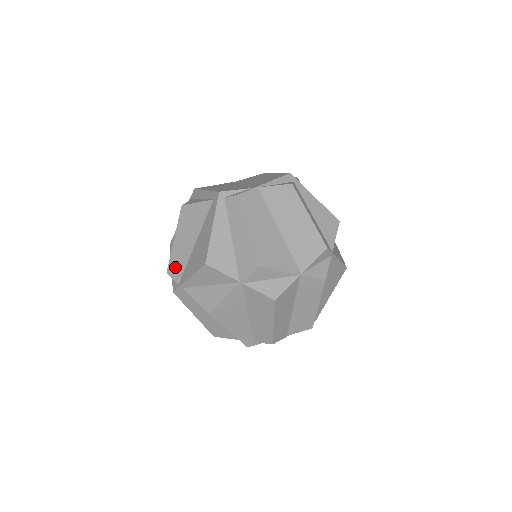
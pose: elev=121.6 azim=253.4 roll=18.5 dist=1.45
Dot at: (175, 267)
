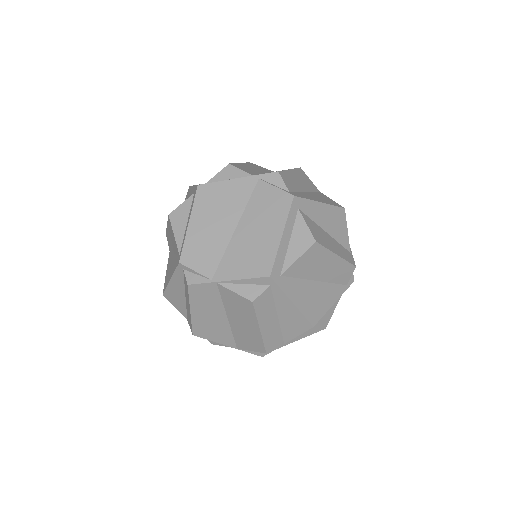
Dot at: (168, 241)
